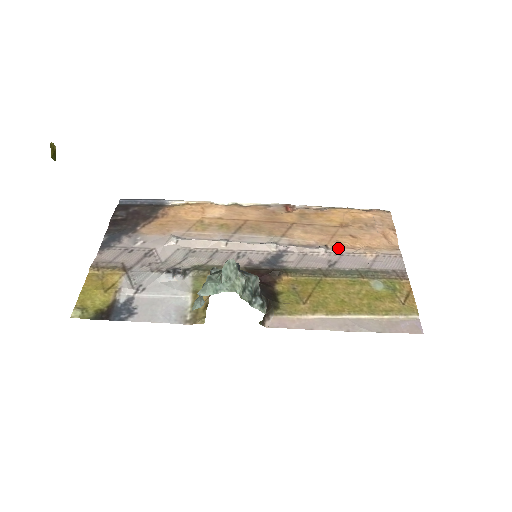
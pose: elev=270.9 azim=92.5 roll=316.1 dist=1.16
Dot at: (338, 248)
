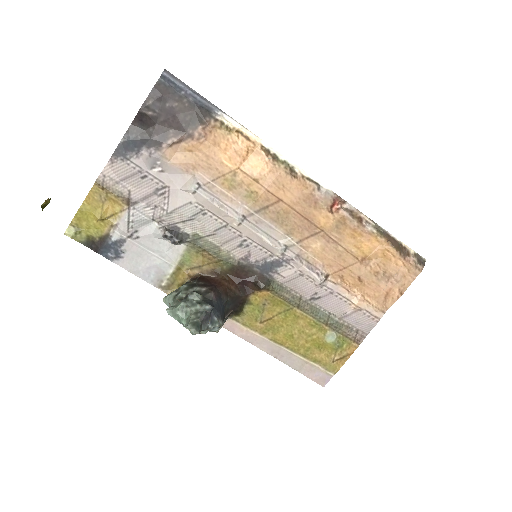
Dot at: (336, 284)
